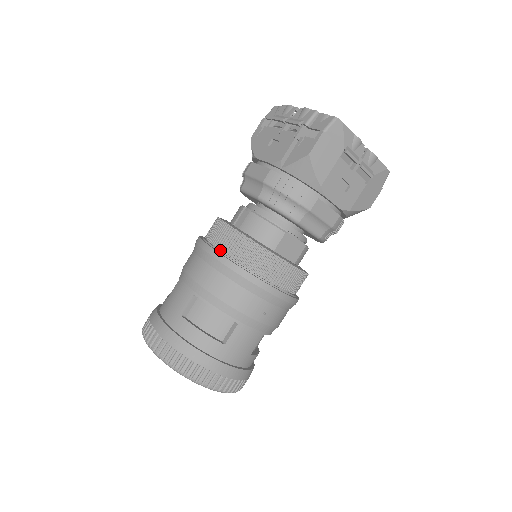
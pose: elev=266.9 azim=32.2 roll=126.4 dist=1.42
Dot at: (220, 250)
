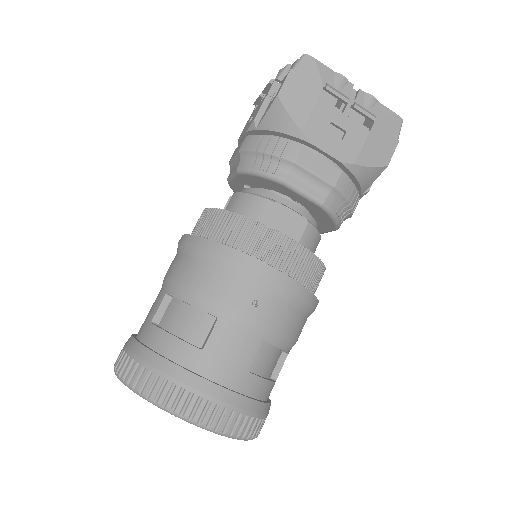
Dot at: occluded
